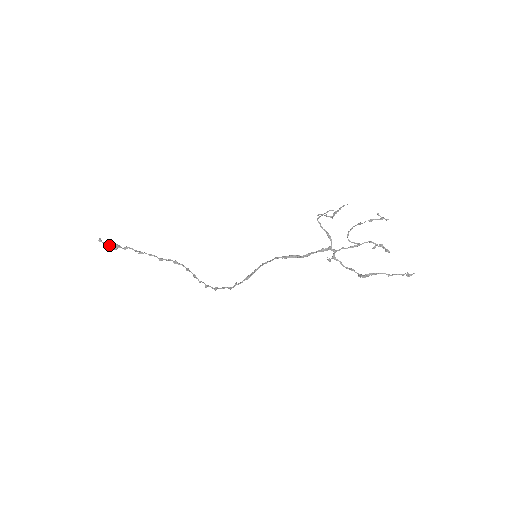
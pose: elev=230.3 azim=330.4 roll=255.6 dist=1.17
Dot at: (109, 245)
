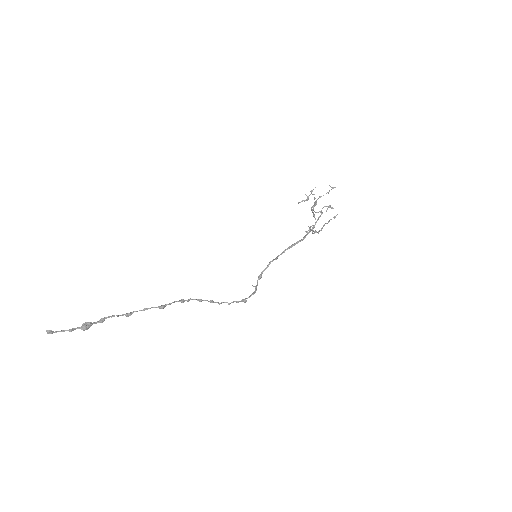
Dot at: (73, 330)
